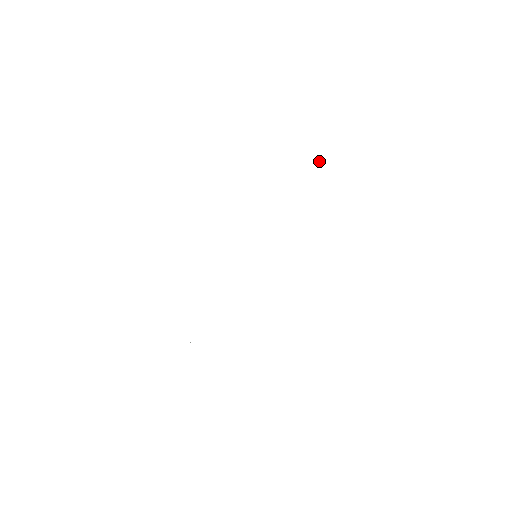
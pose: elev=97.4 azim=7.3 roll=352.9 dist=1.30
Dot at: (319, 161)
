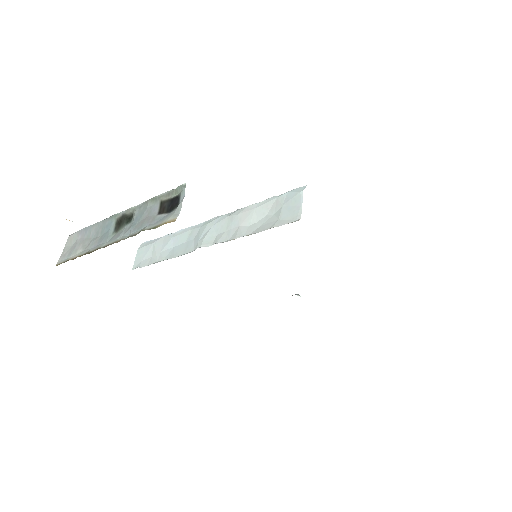
Dot at: (174, 195)
